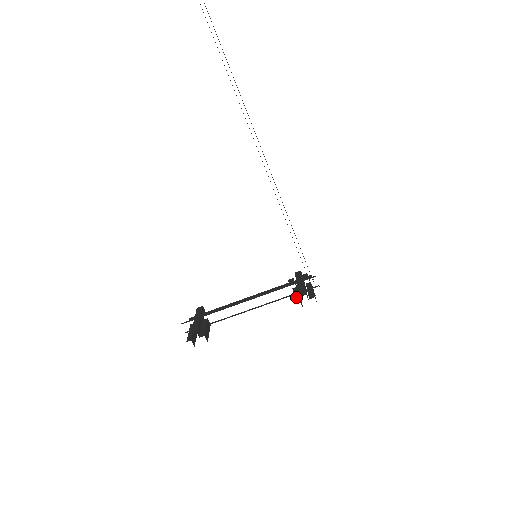
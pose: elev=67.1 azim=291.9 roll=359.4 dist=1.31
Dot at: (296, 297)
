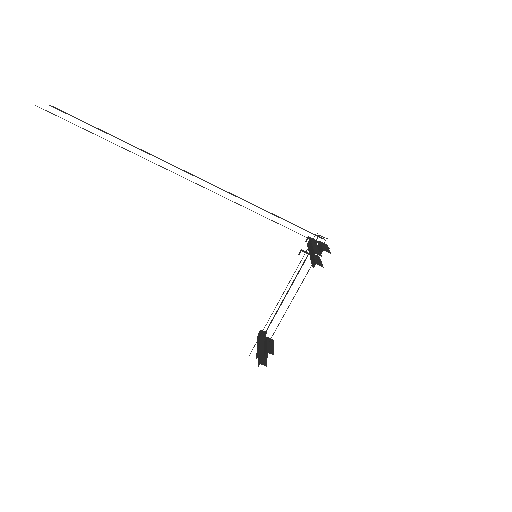
Dot at: (313, 263)
